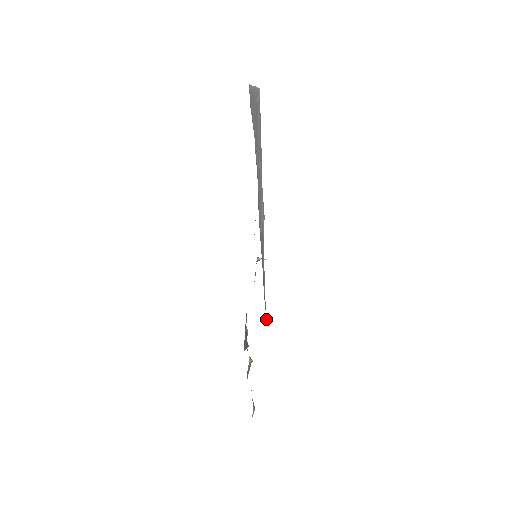
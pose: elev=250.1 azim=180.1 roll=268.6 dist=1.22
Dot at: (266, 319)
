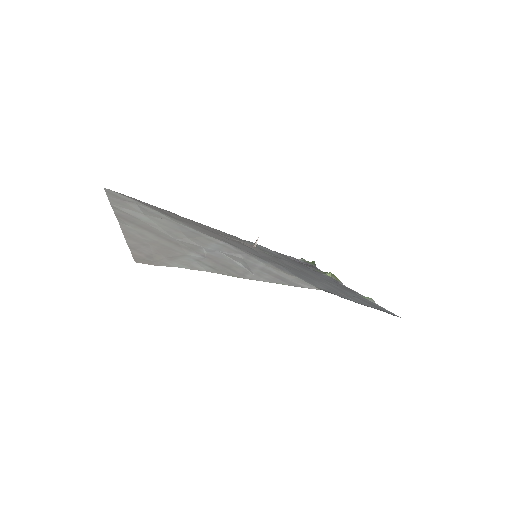
Dot at: occluded
